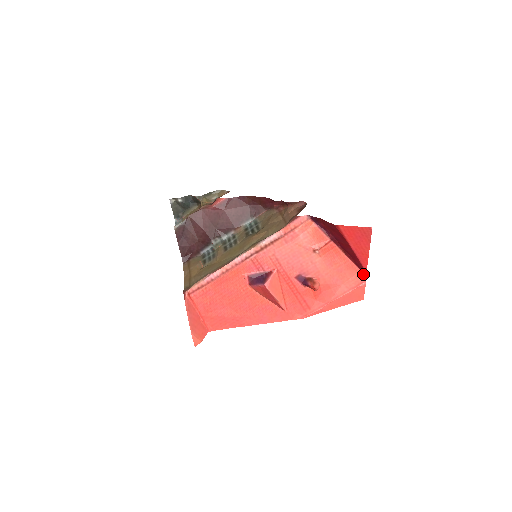
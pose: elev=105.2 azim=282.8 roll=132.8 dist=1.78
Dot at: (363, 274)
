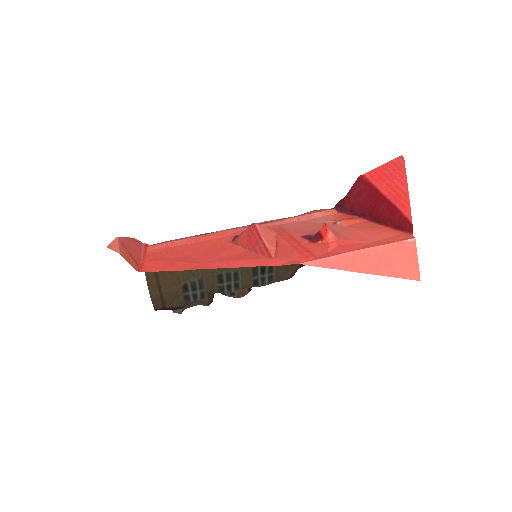
Dot at: (409, 234)
